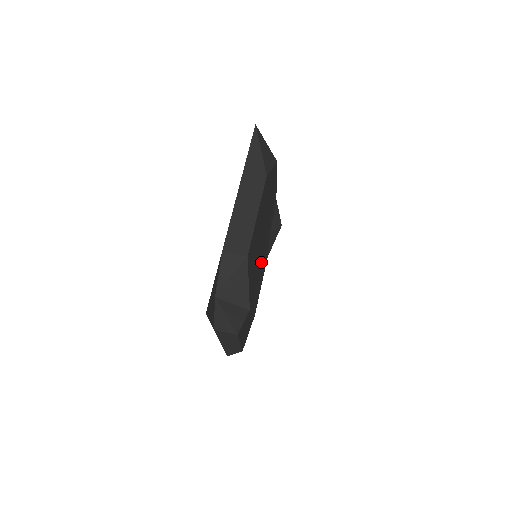
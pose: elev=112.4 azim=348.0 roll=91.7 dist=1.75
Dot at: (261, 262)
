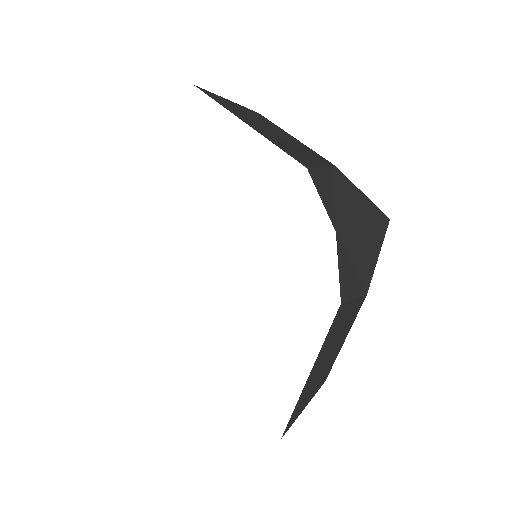
Dot at: occluded
